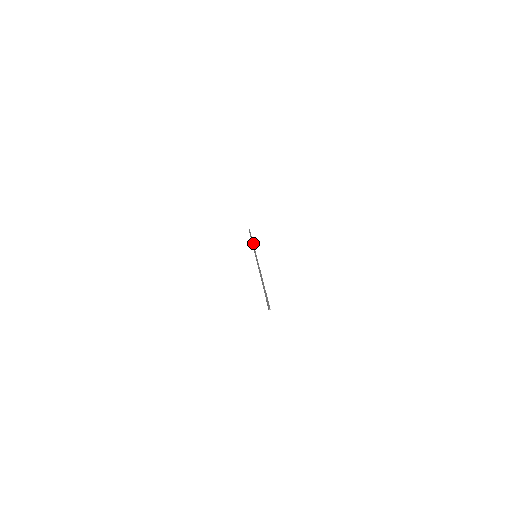
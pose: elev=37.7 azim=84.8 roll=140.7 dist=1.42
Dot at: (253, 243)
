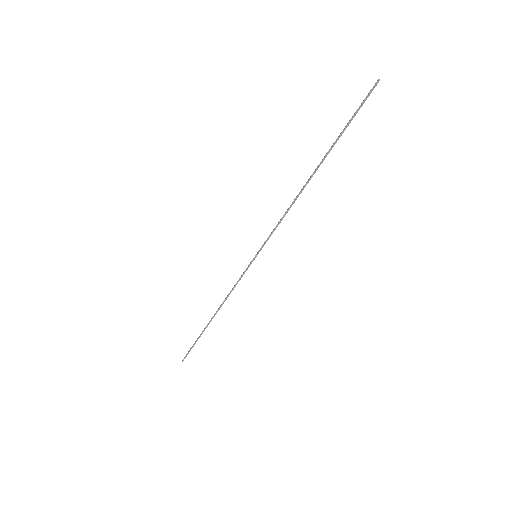
Dot at: occluded
